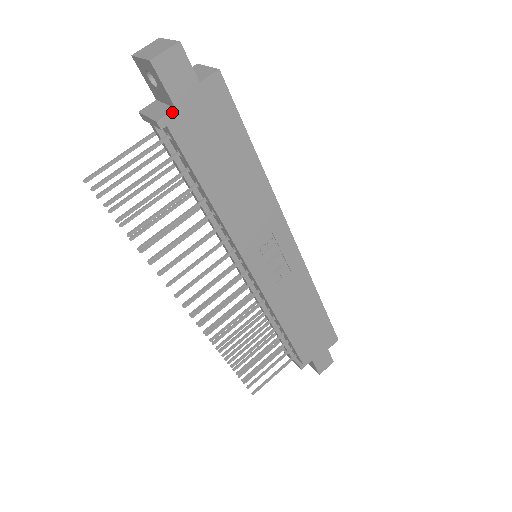
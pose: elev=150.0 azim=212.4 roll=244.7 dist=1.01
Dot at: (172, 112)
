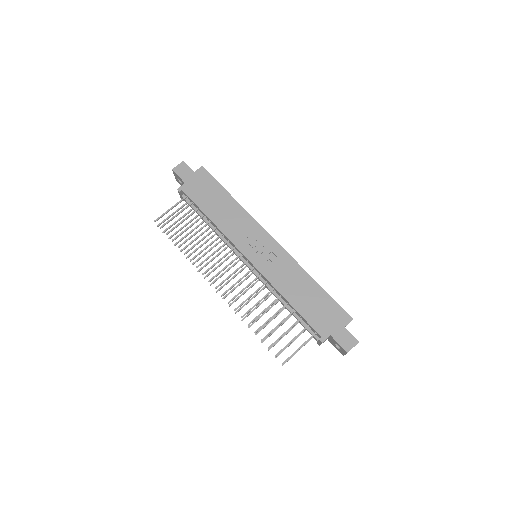
Dot at: (184, 185)
